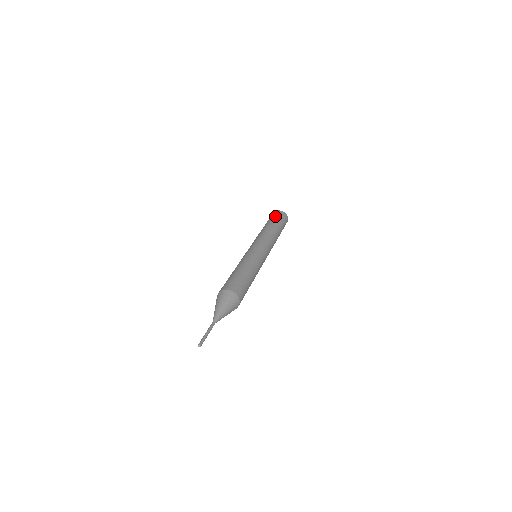
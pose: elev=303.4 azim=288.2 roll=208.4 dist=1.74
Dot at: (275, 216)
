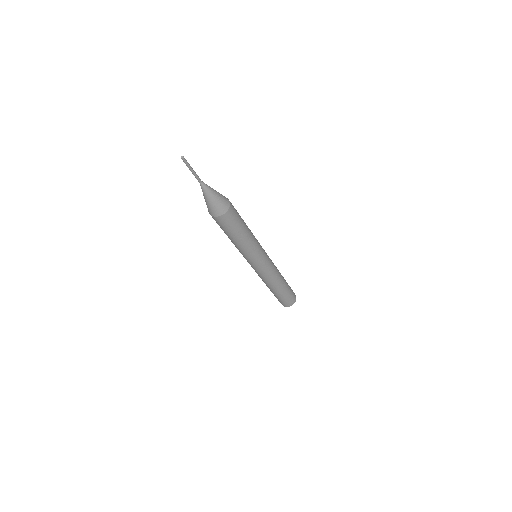
Dot at: occluded
